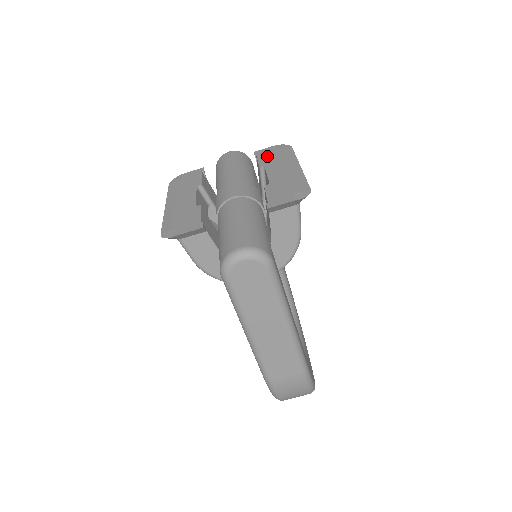
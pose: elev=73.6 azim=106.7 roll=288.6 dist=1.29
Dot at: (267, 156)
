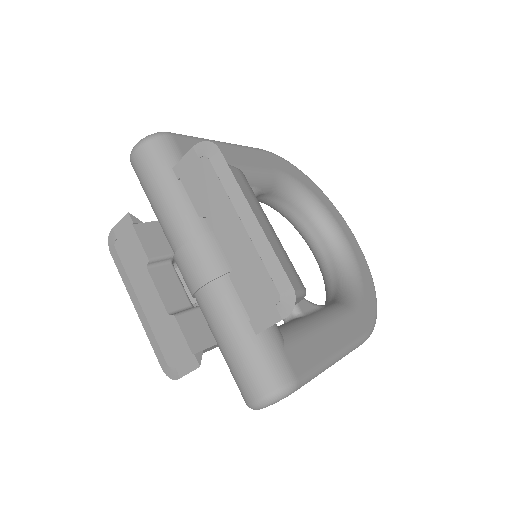
Dot at: (196, 185)
